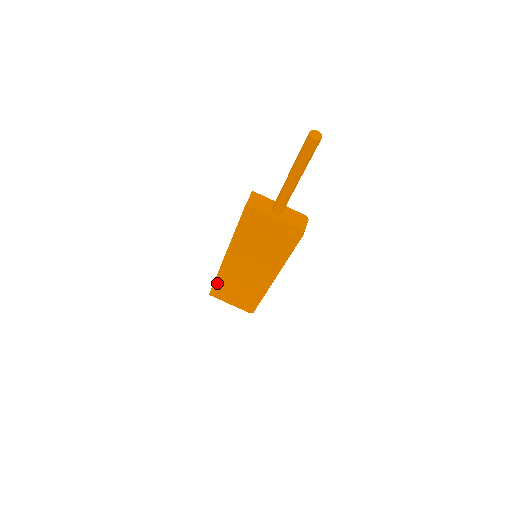
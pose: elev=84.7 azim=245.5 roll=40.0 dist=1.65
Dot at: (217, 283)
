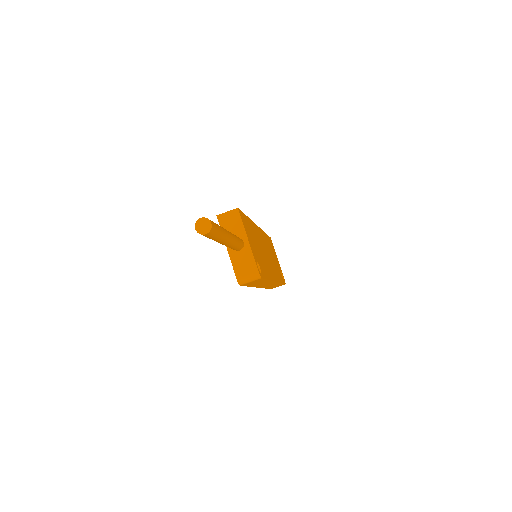
Dot at: occluded
